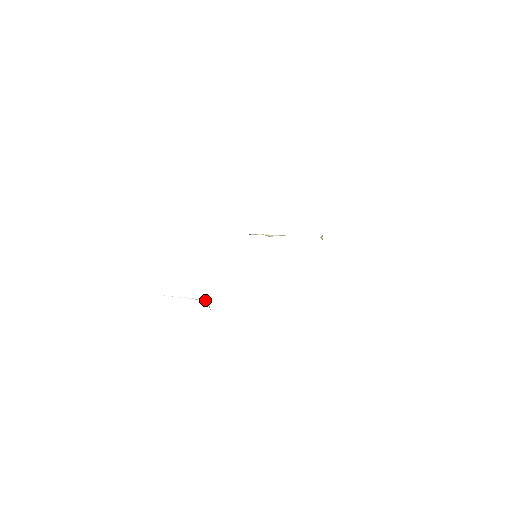
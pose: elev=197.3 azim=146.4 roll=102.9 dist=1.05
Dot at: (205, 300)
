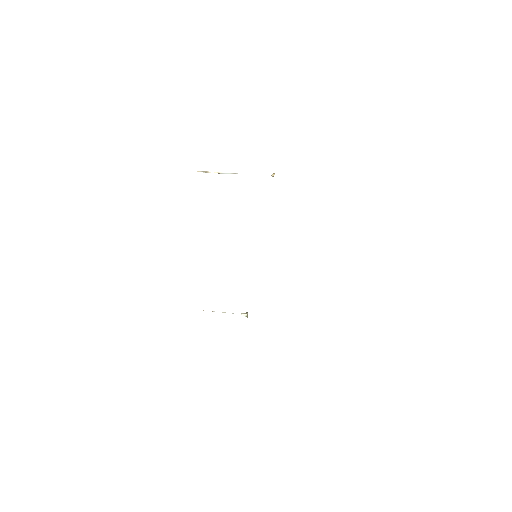
Dot at: (243, 314)
